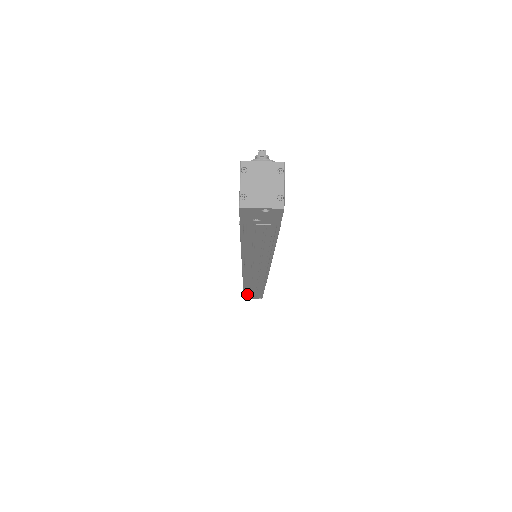
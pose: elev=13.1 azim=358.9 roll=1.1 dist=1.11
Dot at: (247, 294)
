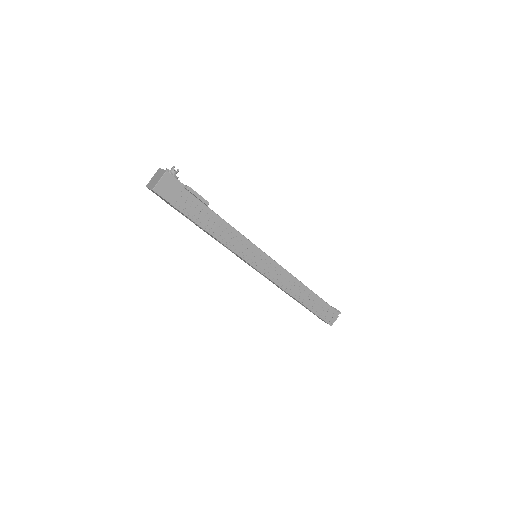
Dot at: occluded
